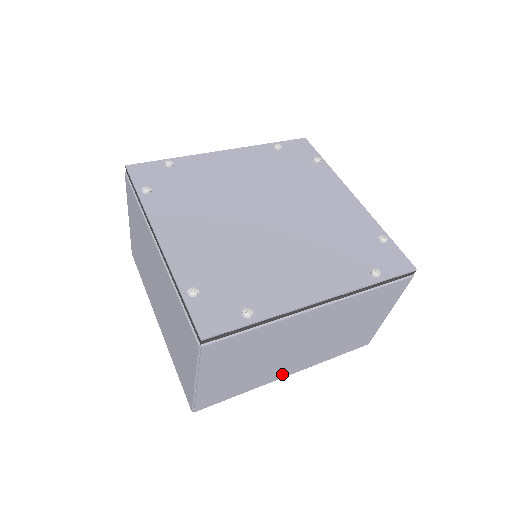
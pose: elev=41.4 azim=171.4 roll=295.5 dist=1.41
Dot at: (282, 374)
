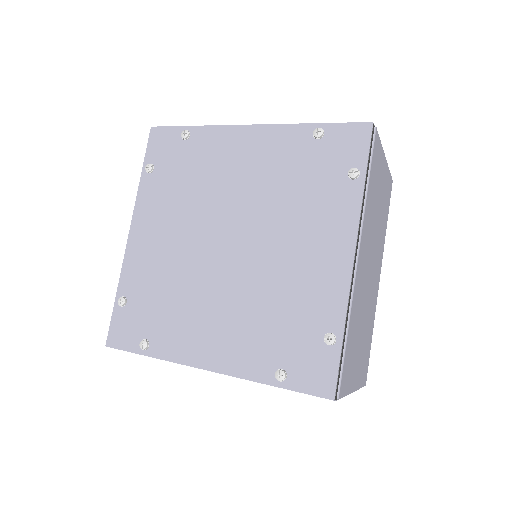
Dot at: occluded
